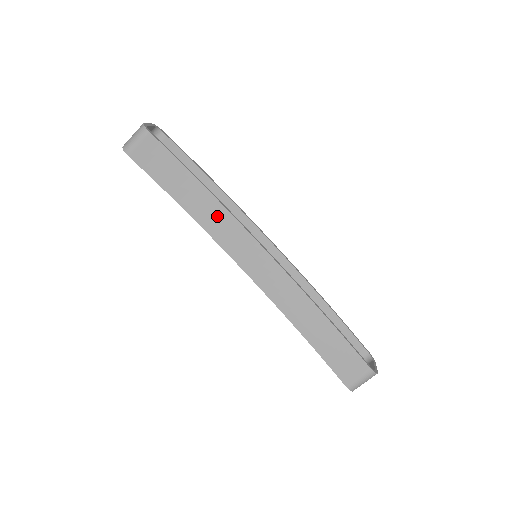
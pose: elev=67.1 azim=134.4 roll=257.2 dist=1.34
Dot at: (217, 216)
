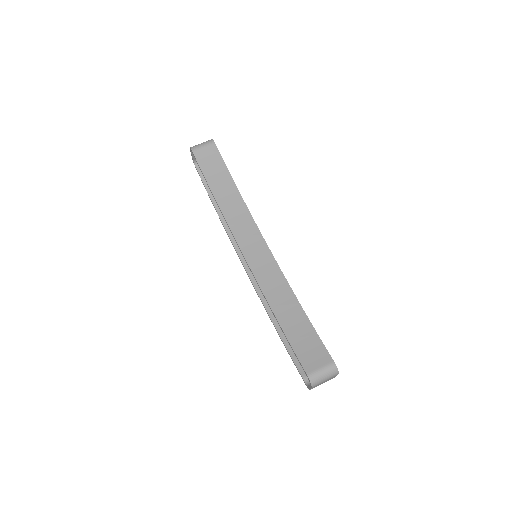
Dot at: (239, 212)
